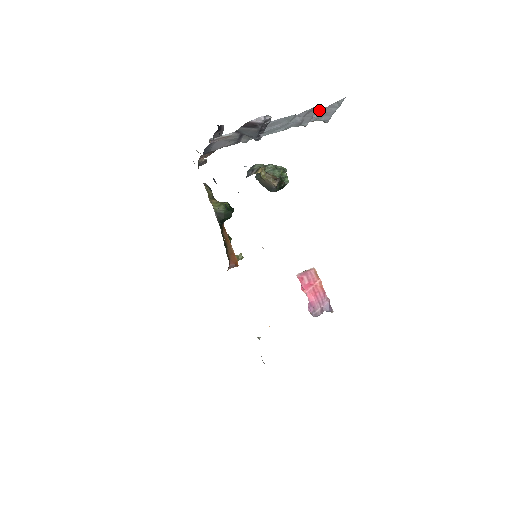
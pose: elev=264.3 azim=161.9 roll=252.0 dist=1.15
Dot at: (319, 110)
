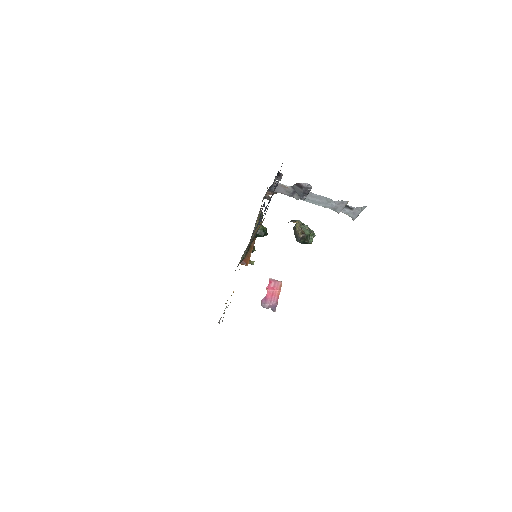
Dot at: (350, 207)
